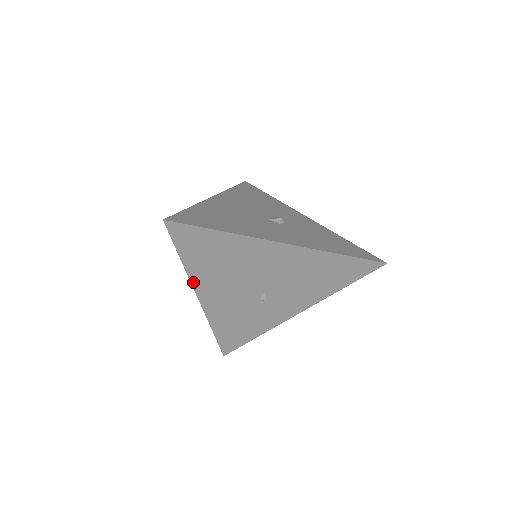
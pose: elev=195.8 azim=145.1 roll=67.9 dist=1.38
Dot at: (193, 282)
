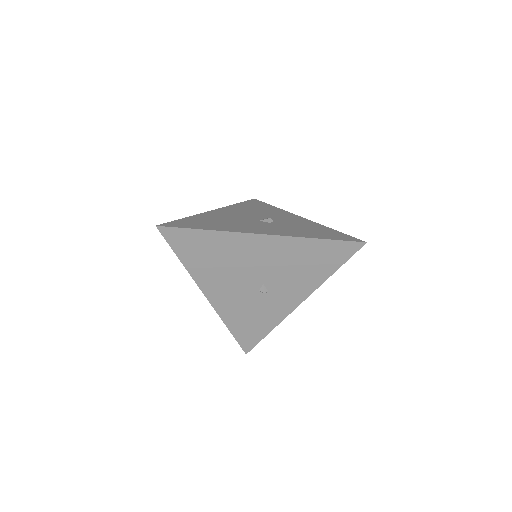
Dot at: (196, 281)
